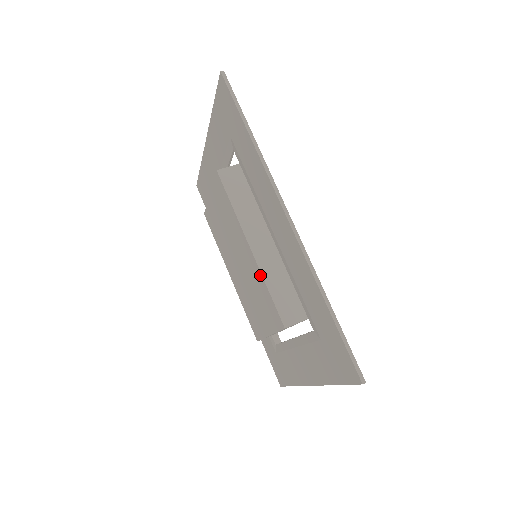
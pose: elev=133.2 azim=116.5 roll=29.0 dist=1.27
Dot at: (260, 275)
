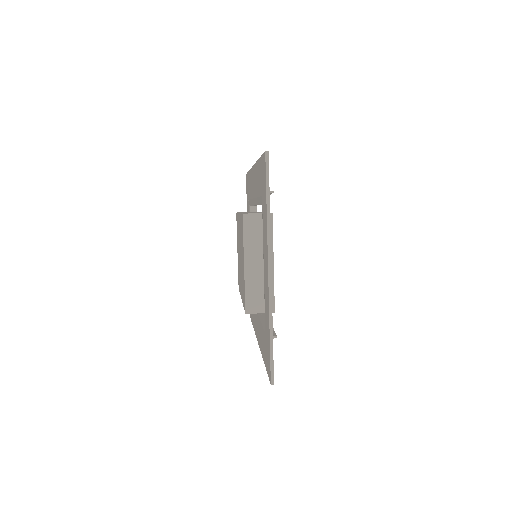
Dot at: occluded
